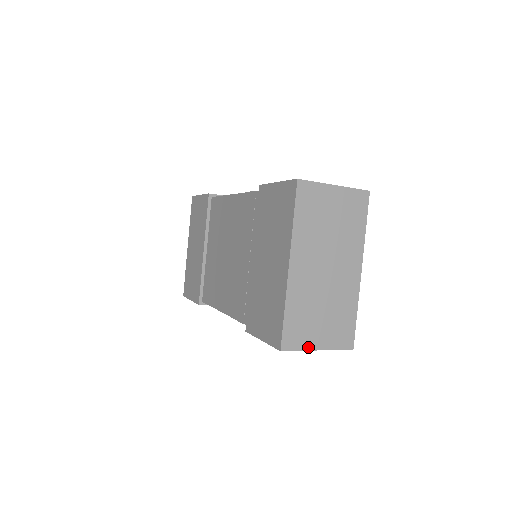
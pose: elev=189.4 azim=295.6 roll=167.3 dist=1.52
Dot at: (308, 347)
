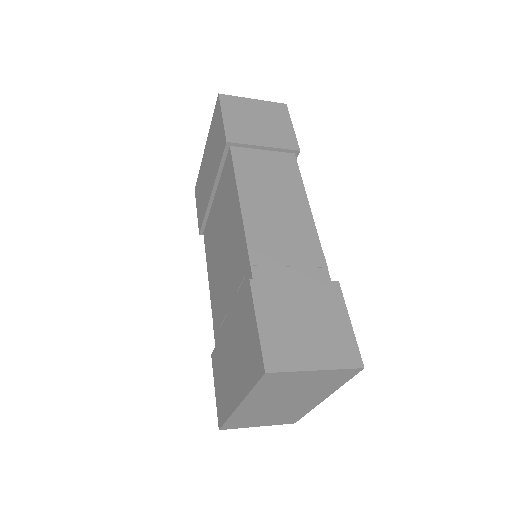
Dot at: (248, 427)
